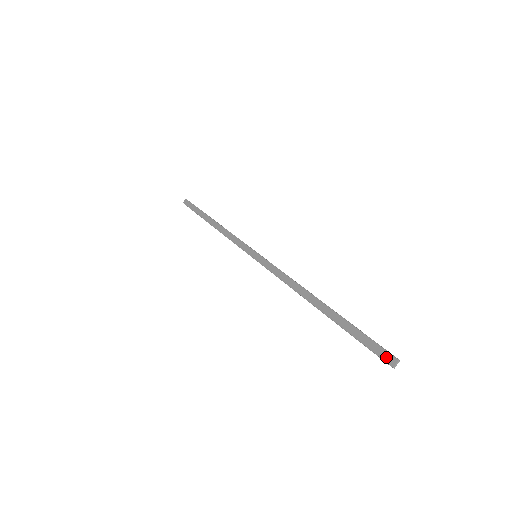
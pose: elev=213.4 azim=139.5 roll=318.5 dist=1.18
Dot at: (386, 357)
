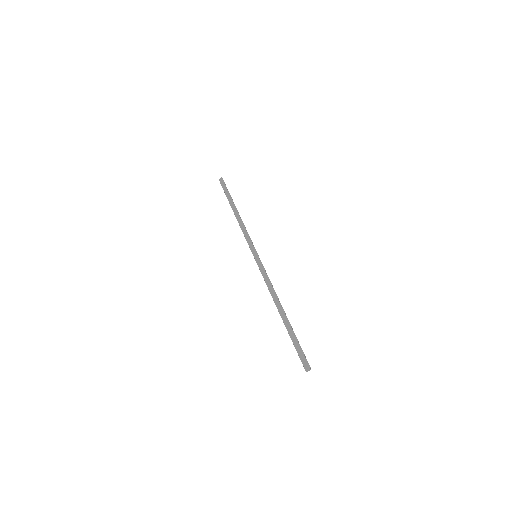
Dot at: (305, 364)
